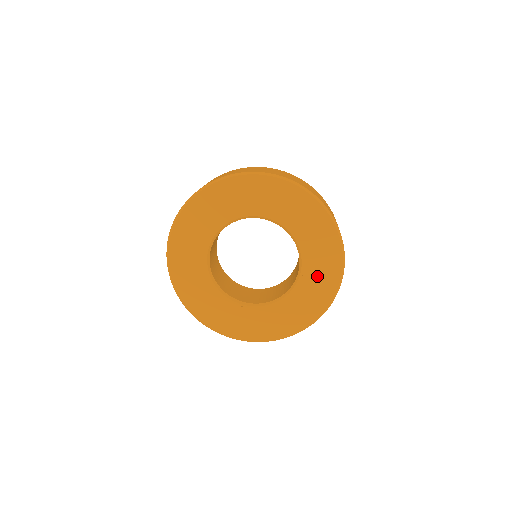
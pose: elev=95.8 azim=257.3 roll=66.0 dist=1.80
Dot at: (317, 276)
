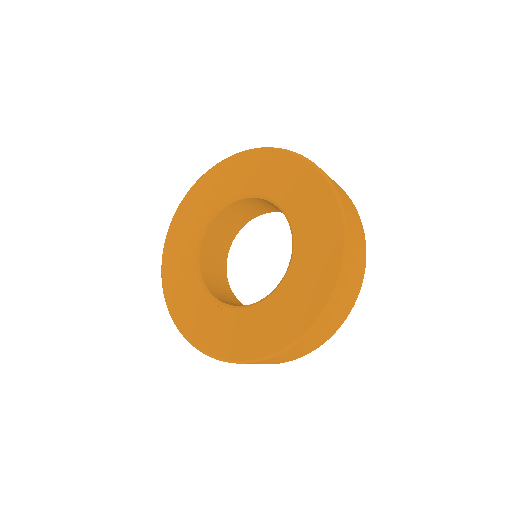
Dot at: (308, 272)
